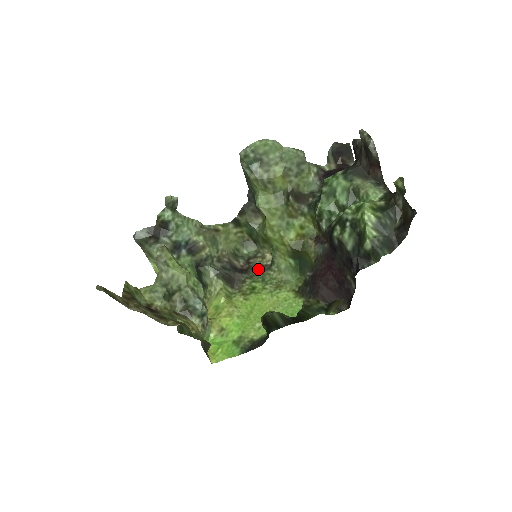
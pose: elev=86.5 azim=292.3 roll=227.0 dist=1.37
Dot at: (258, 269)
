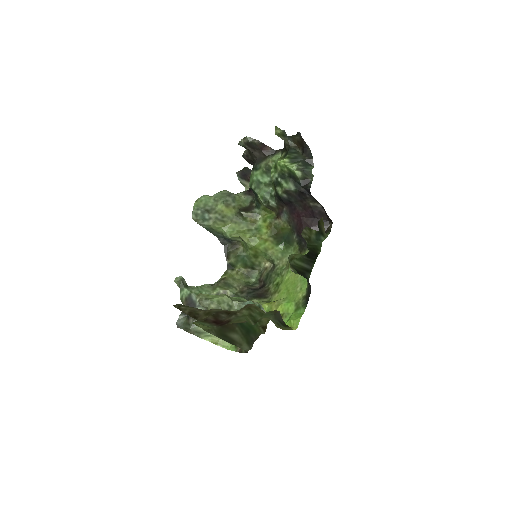
Dot at: (269, 275)
